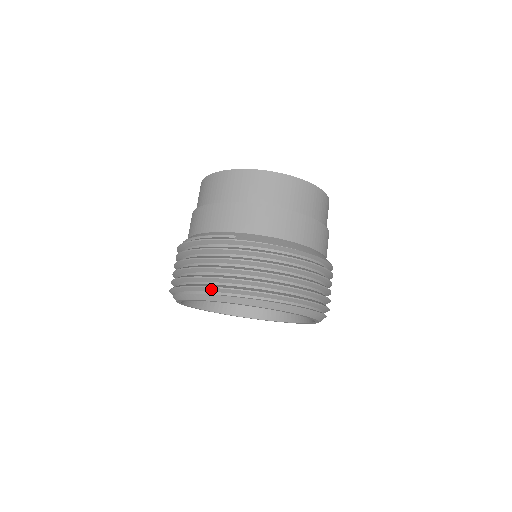
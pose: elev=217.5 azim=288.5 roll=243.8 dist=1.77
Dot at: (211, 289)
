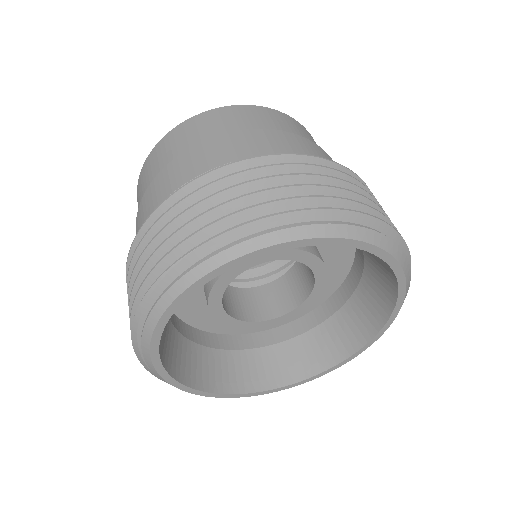
Dot at: (378, 223)
